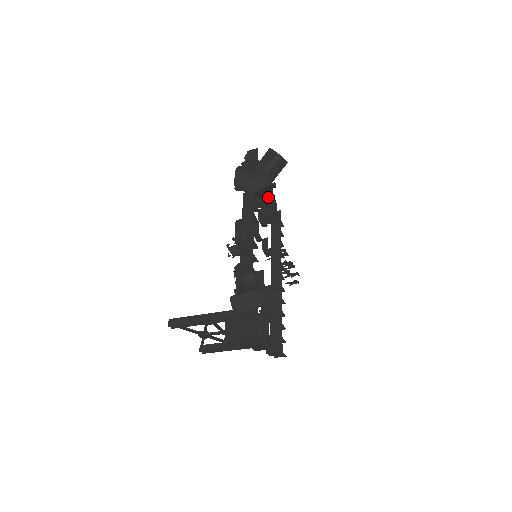
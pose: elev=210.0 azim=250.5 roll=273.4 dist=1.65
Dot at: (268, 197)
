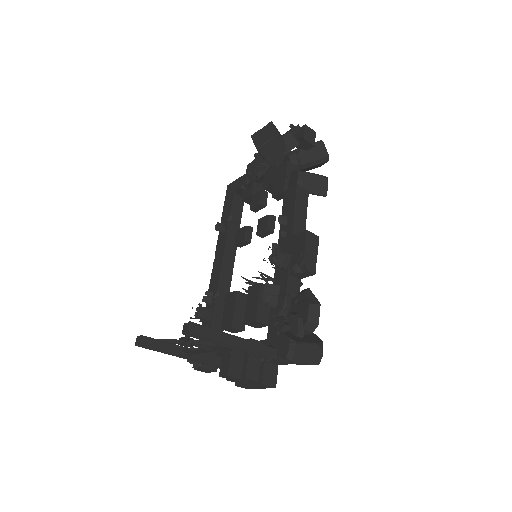
Dot at: occluded
